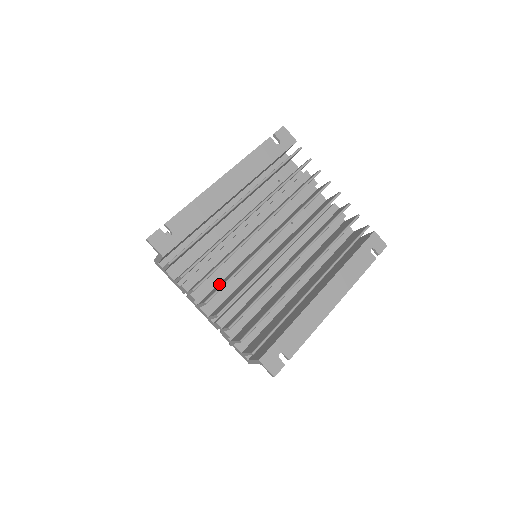
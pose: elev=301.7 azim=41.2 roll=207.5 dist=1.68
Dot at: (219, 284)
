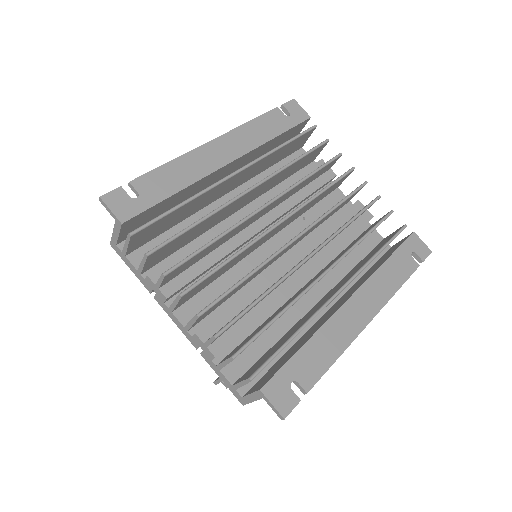
Dot at: occluded
